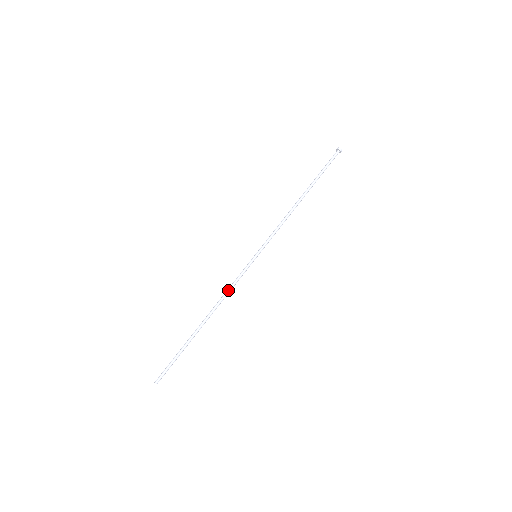
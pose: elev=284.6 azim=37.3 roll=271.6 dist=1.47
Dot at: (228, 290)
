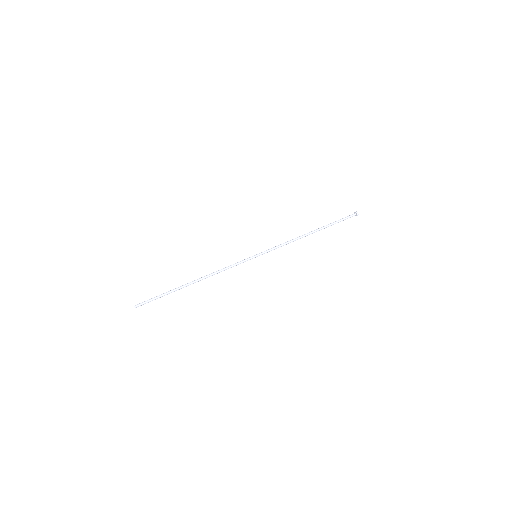
Dot at: (223, 269)
